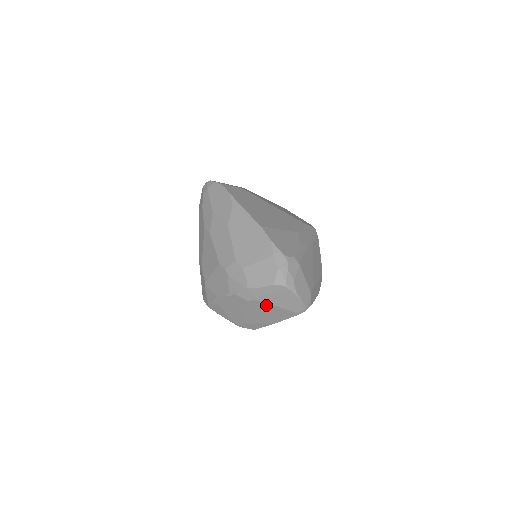
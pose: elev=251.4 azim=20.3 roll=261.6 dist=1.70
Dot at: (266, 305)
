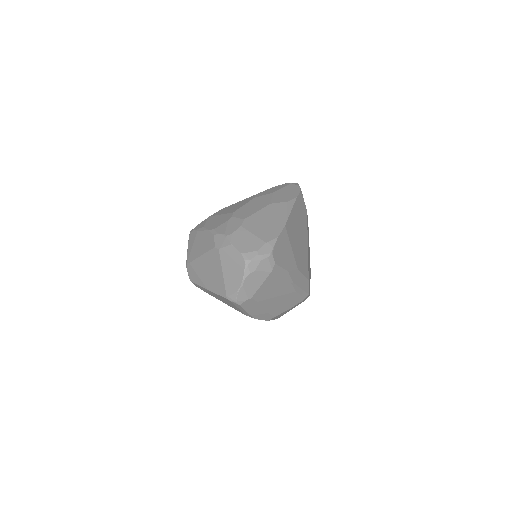
Dot at: (219, 264)
